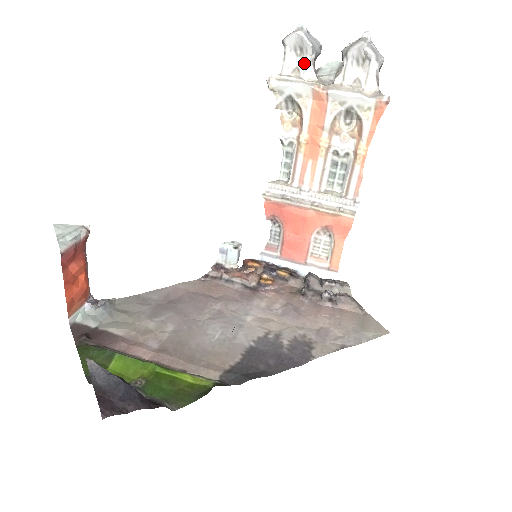
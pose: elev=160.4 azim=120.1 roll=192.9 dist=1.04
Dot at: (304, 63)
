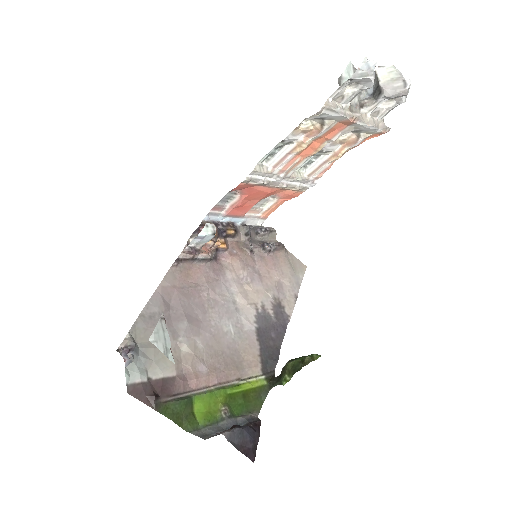
Dot at: (351, 94)
